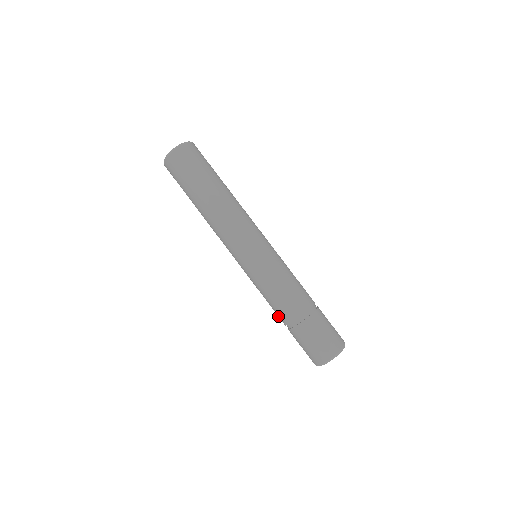
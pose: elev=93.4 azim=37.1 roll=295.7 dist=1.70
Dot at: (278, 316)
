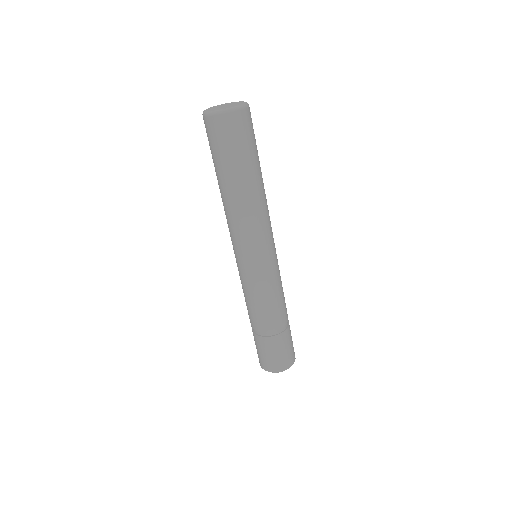
Dot at: occluded
